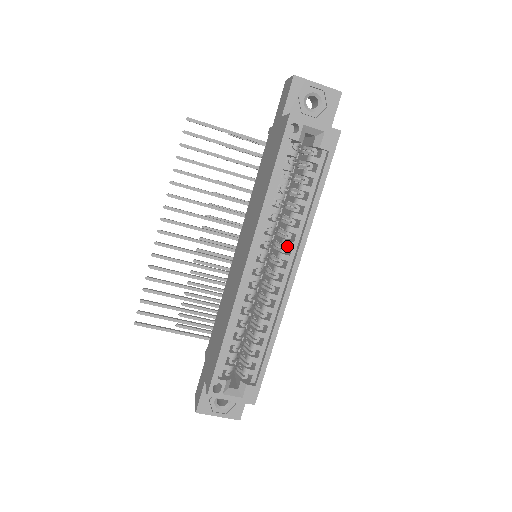
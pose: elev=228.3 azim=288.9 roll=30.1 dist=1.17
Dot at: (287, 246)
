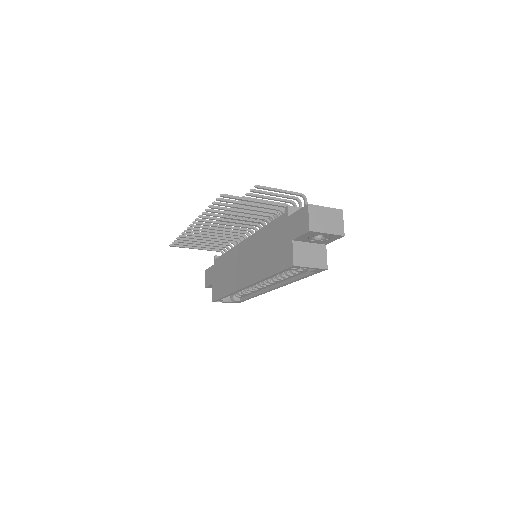
Dot at: occluded
